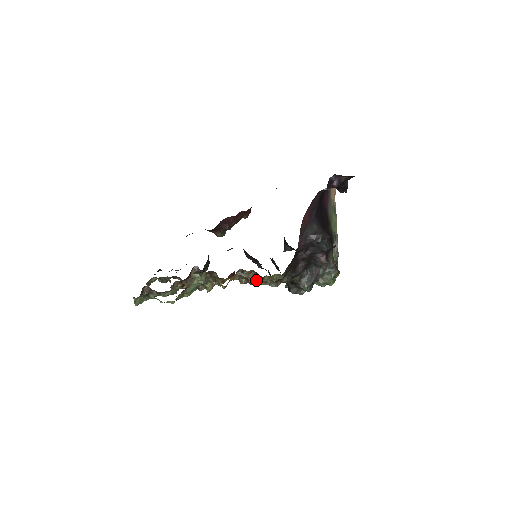
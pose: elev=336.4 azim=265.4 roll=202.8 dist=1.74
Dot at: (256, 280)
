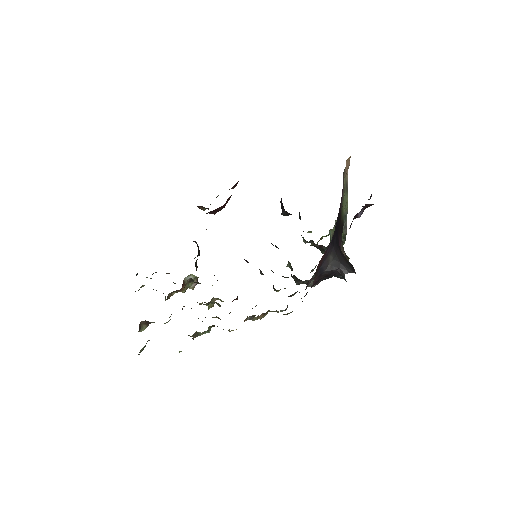
Dot at: (265, 314)
